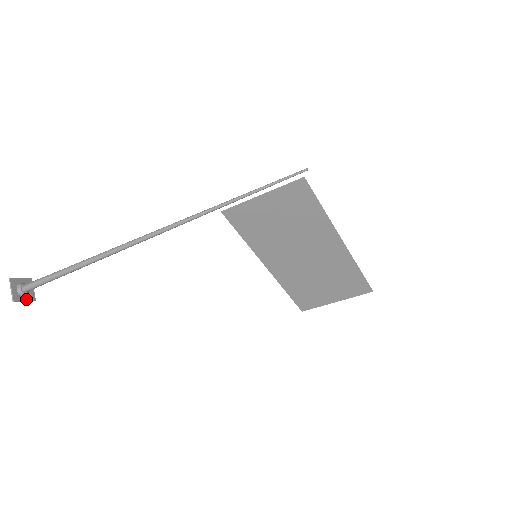
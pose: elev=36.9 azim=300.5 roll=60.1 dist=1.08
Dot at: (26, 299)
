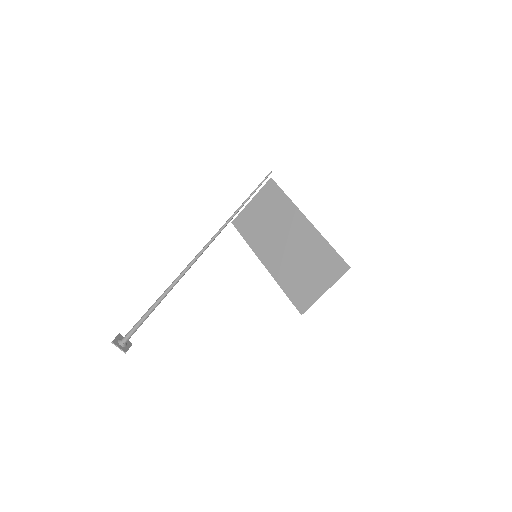
Dot at: (121, 347)
